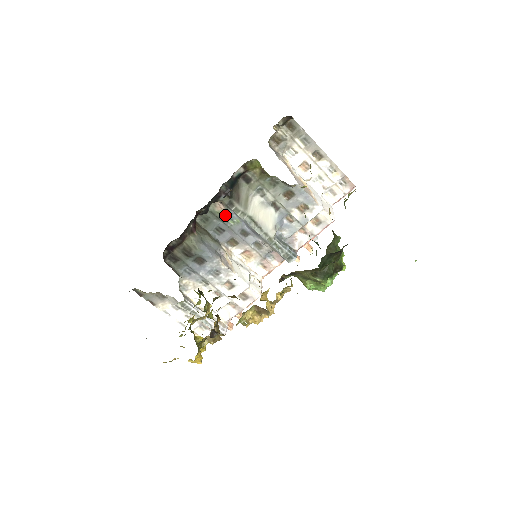
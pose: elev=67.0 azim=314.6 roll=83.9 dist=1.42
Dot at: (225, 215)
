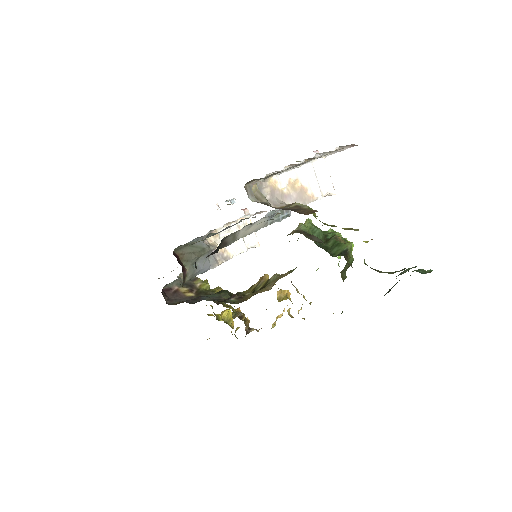
Dot at: occluded
